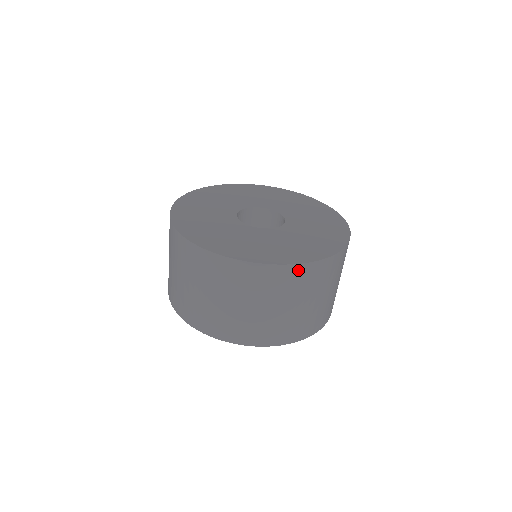
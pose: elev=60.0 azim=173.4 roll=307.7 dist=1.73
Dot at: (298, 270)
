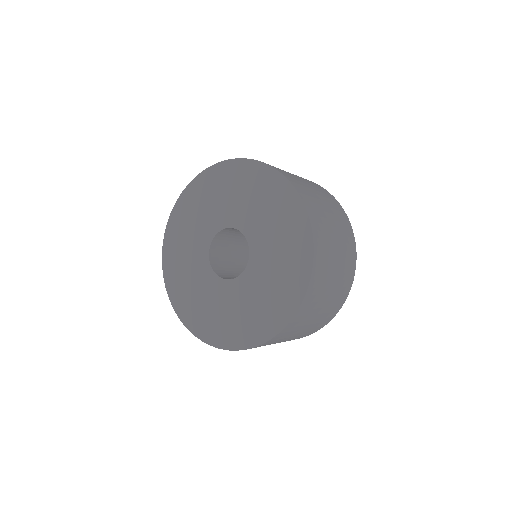
Dot at: (278, 336)
